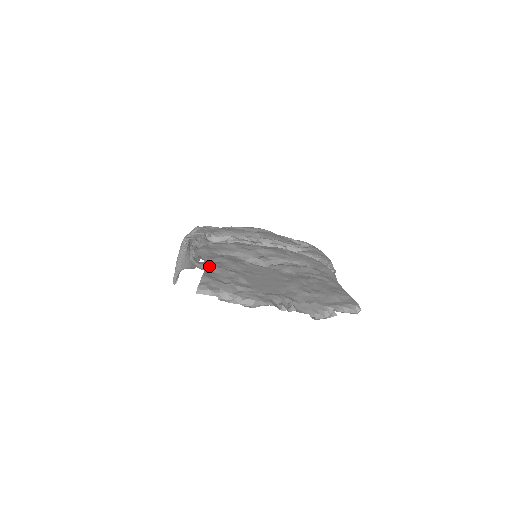
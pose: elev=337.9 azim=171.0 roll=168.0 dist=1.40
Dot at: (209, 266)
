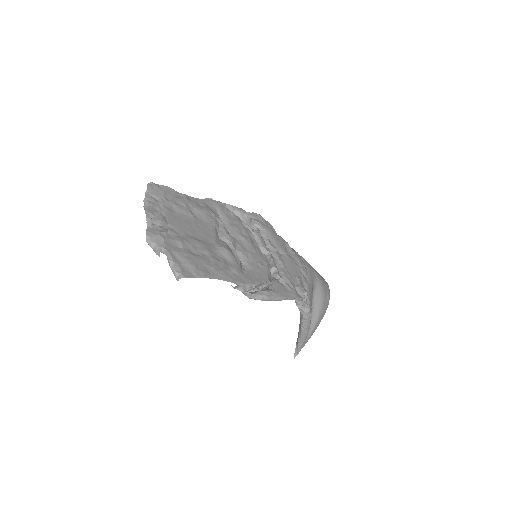
Dot at: (187, 196)
